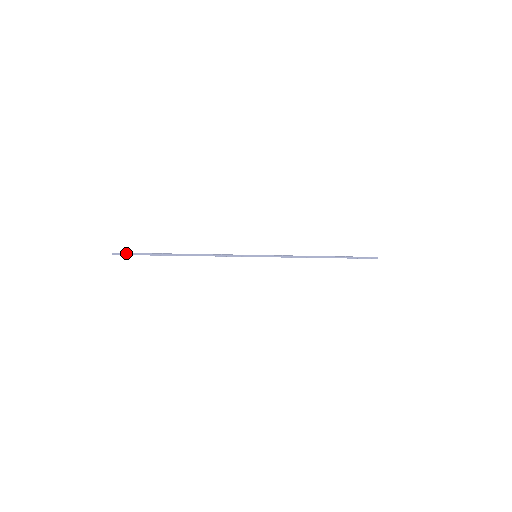
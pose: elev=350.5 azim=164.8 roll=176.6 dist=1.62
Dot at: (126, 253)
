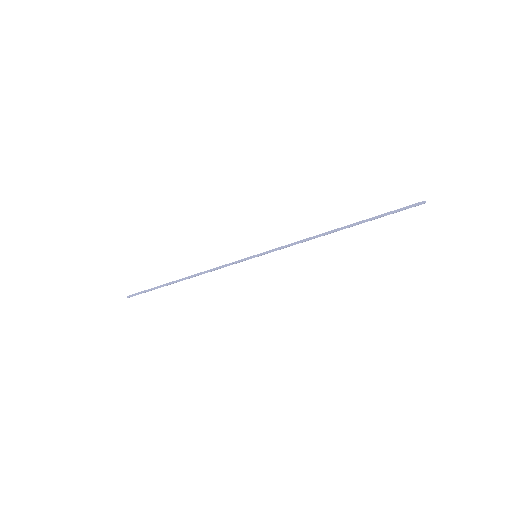
Dot at: (137, 293)
